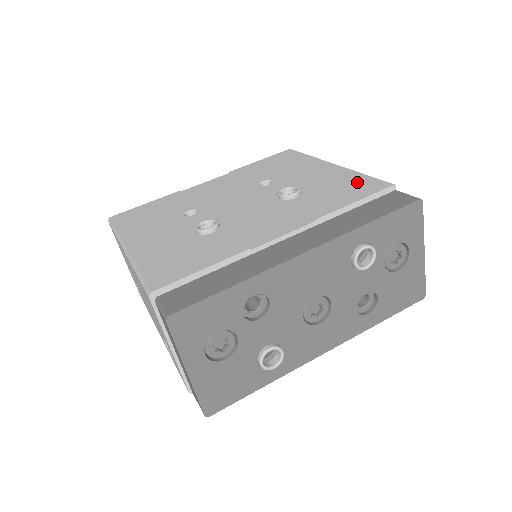
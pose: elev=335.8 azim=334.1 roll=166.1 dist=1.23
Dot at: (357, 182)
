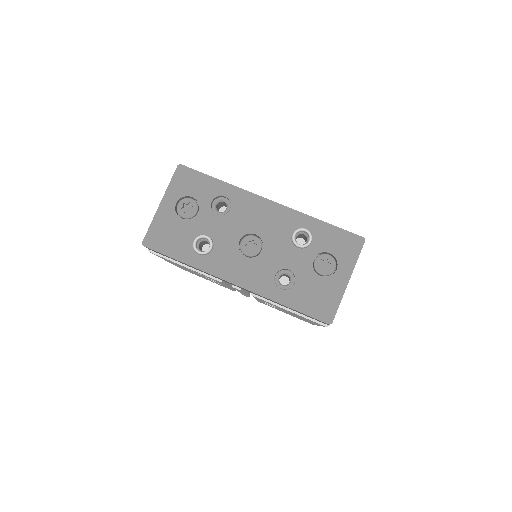
Dot at: occluded
